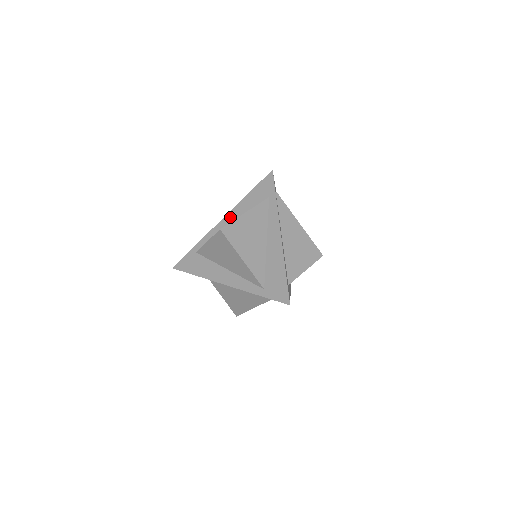
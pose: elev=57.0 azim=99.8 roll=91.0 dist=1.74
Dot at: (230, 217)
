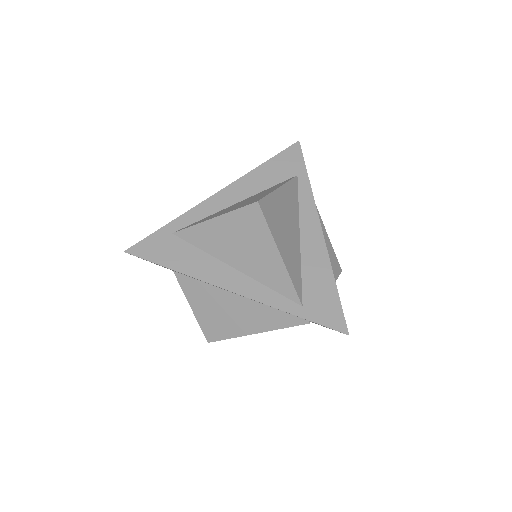
Dot at: (233, 191)
